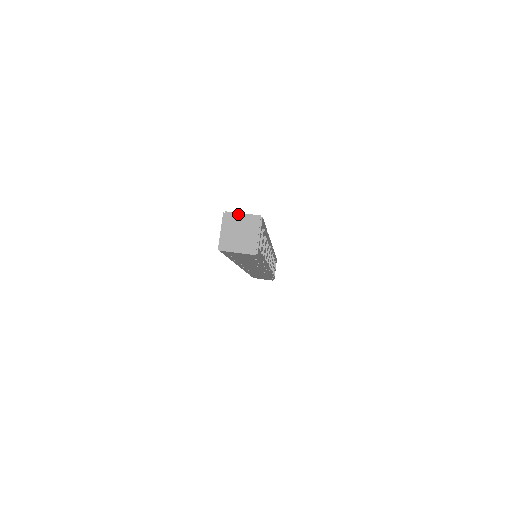
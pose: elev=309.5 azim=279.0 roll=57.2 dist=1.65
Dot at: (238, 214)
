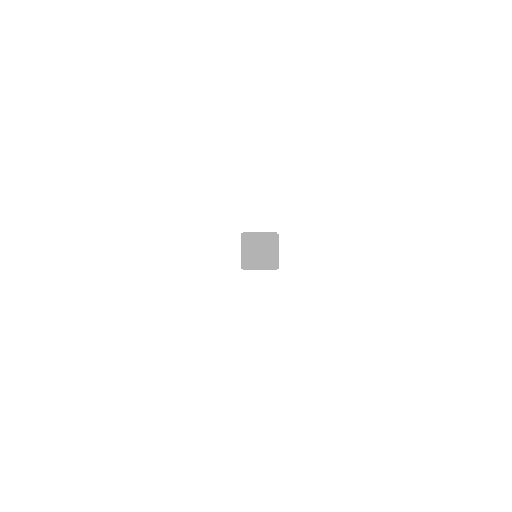
Dot at: (255, 234)
